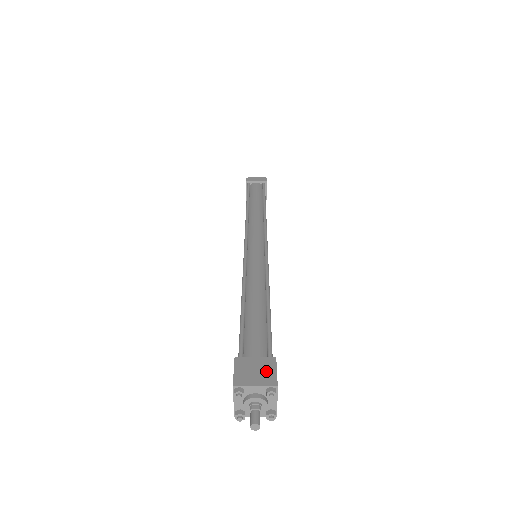
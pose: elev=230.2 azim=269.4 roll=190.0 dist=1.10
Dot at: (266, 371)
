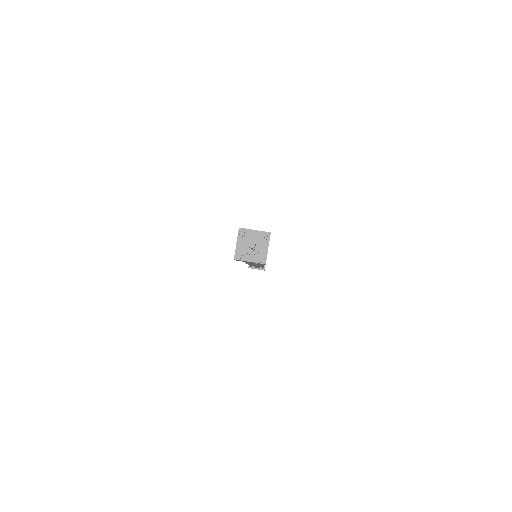
Dot at: occluded
